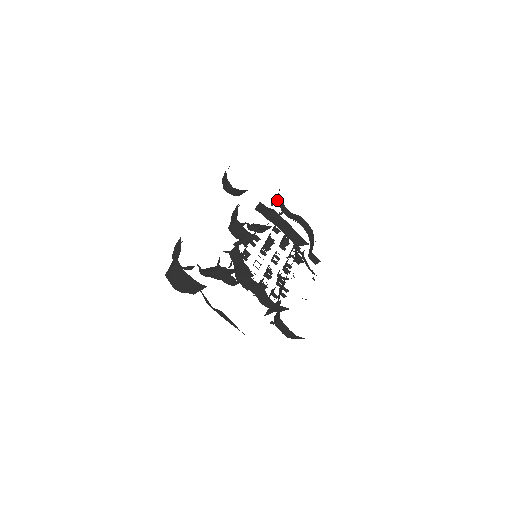
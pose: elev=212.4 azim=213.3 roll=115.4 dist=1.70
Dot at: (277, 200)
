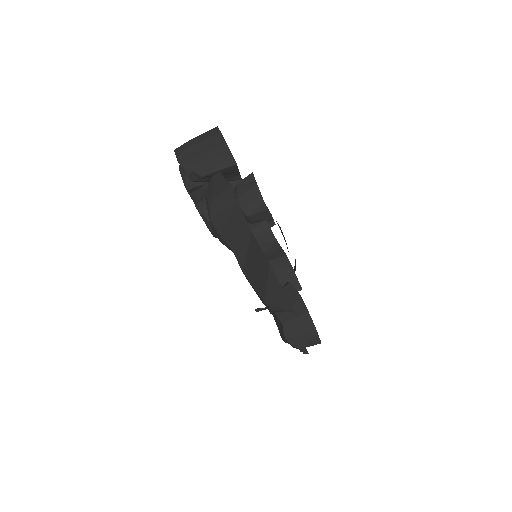
Dot at: occluded
